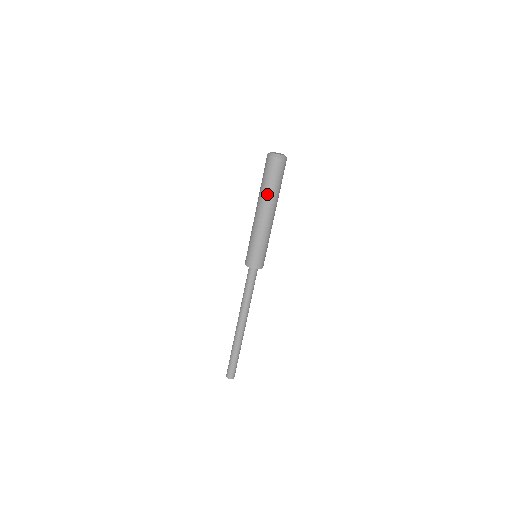
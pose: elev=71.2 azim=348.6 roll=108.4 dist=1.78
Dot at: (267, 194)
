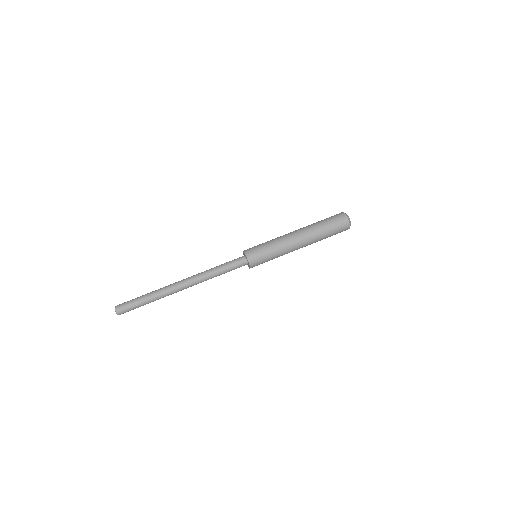
Dot at: (316, 229)
